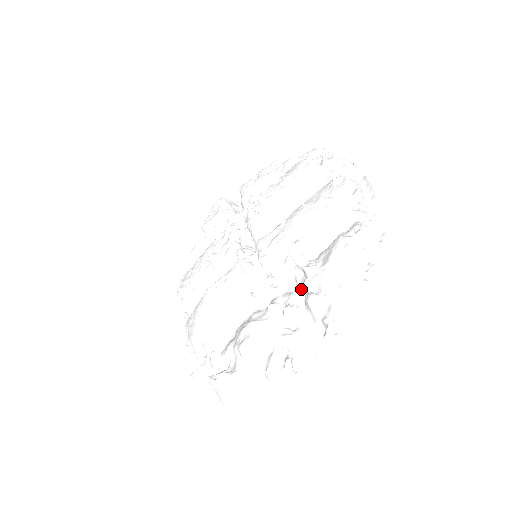
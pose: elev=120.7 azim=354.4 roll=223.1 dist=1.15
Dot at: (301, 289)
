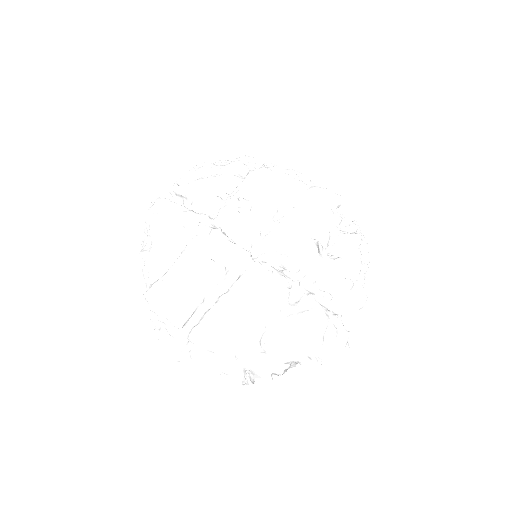
Dot at: (330, 278)
